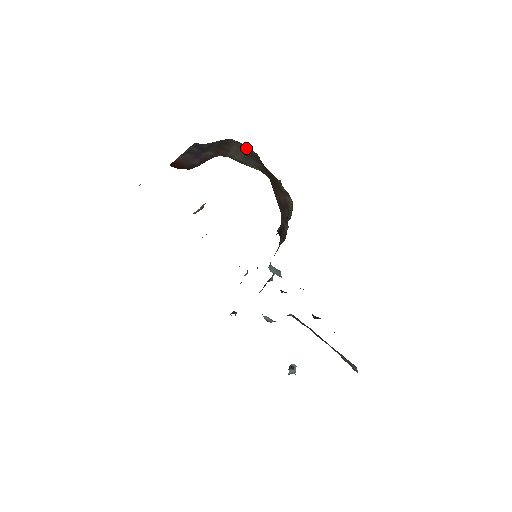
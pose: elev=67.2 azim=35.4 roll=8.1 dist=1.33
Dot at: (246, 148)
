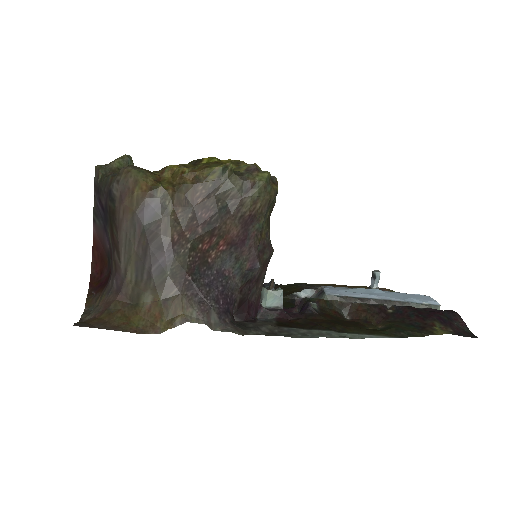
Dot at: (137, 217)
